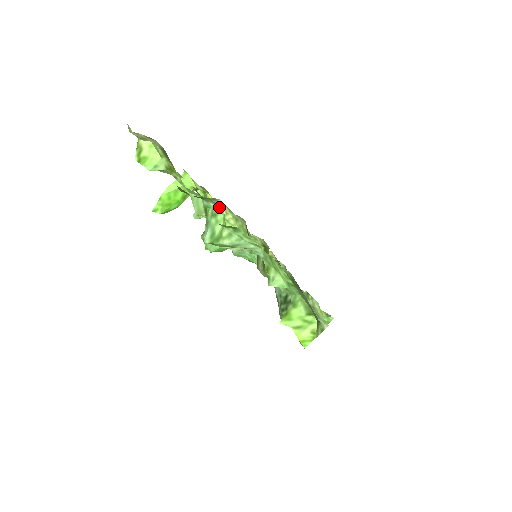
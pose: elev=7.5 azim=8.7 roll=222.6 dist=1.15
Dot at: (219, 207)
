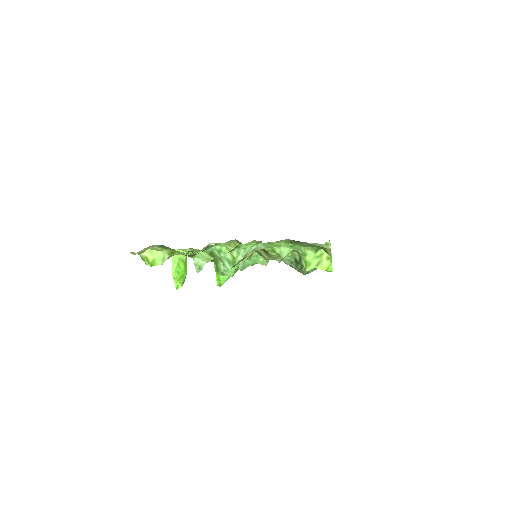
Dot at: (219, 245)
